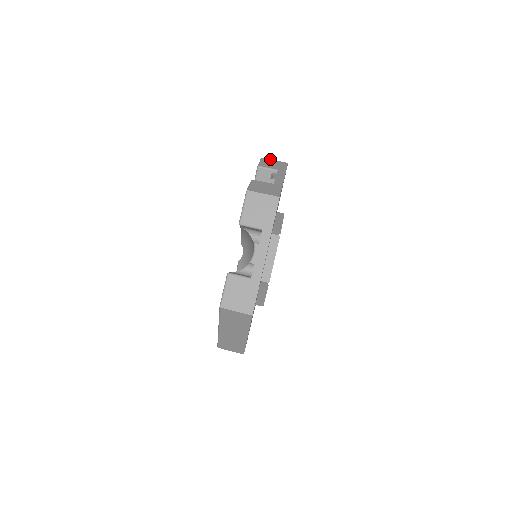
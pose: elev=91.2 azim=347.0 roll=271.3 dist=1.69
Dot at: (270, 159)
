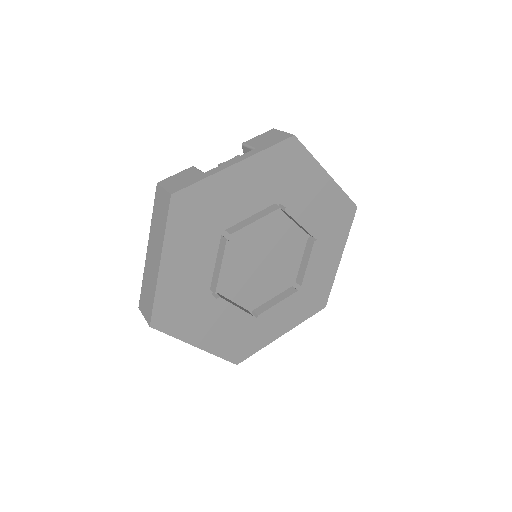
Dot at: occluded
